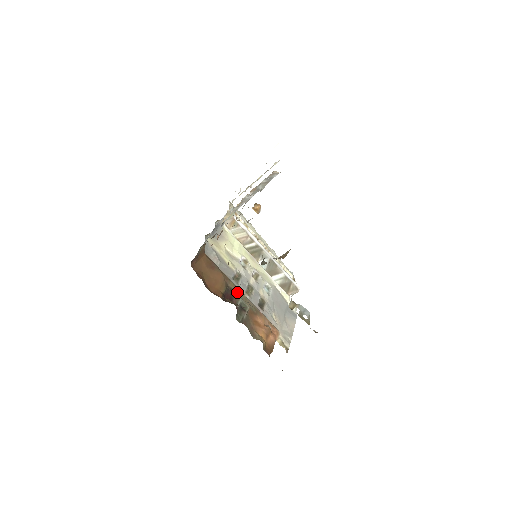
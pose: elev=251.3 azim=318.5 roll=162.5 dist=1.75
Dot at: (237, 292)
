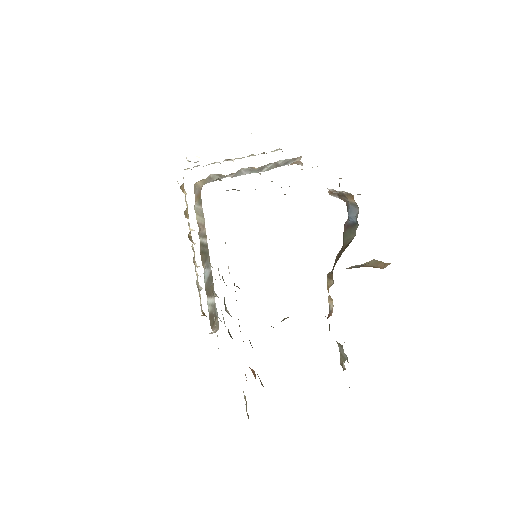
Dot at: (236, 300)
